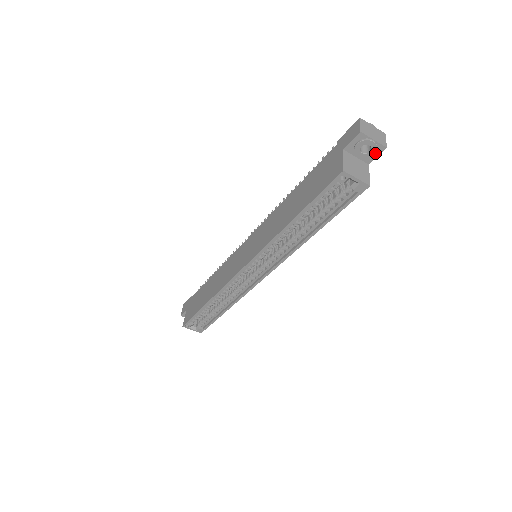
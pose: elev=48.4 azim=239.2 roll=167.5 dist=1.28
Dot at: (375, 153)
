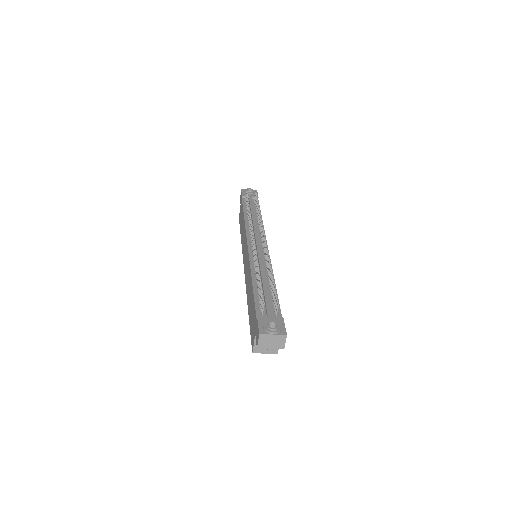
Dot at: occluded
